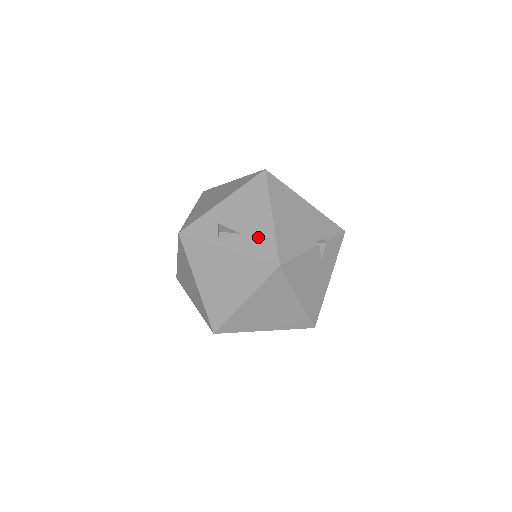
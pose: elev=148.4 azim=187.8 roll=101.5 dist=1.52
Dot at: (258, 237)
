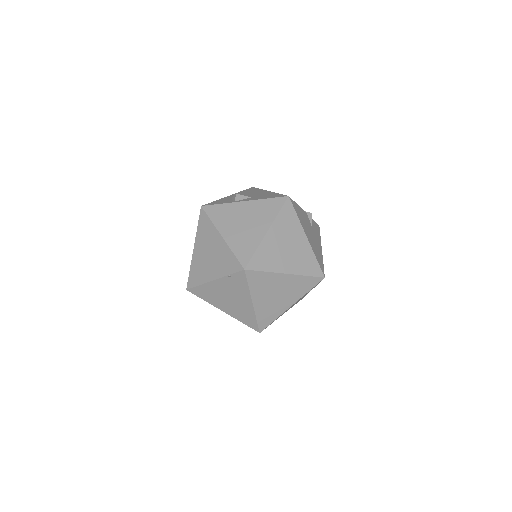
Dot at: (265, 195)
